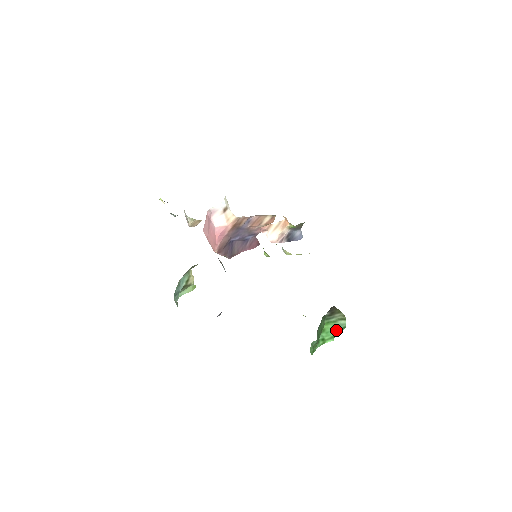
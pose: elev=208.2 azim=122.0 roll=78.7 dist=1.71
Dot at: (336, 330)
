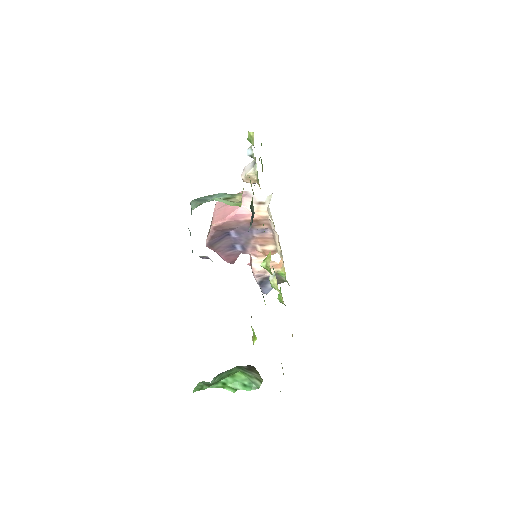
Dot at: (247, 384)
